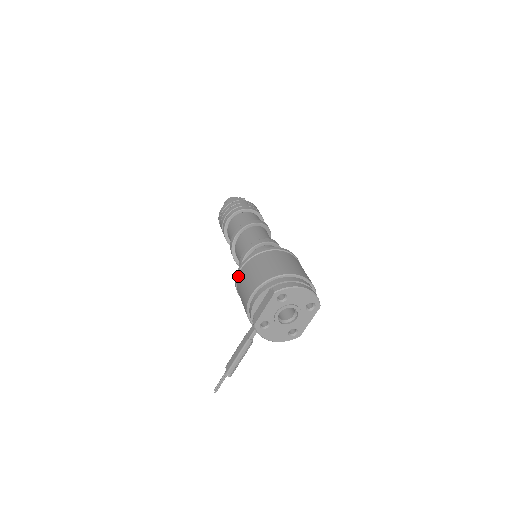
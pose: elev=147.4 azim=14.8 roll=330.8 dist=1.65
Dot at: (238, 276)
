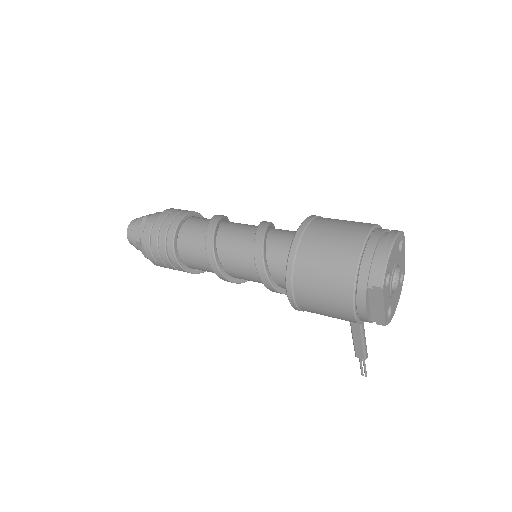
Dot at: (299, 305)
